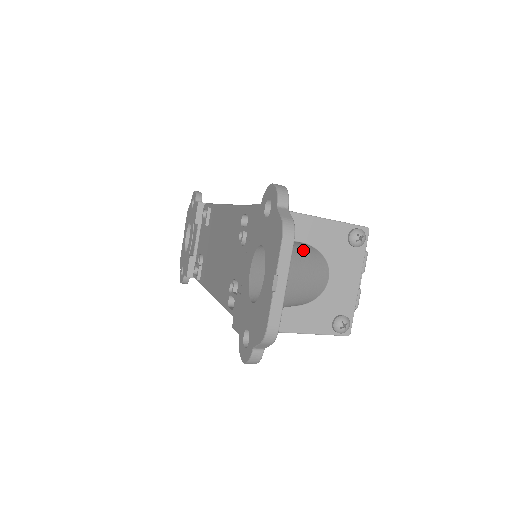
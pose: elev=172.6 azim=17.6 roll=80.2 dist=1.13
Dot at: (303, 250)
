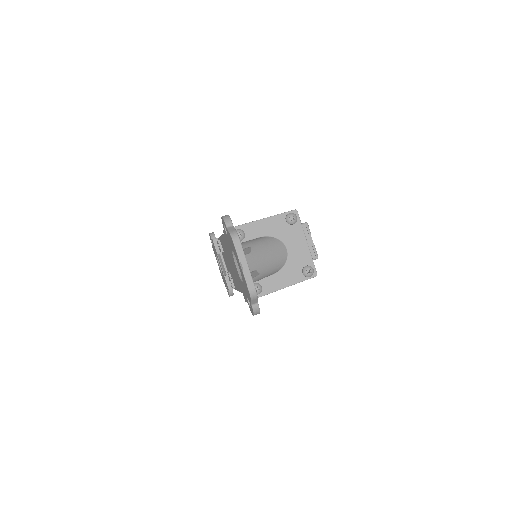
Dot at: (259, 241)
